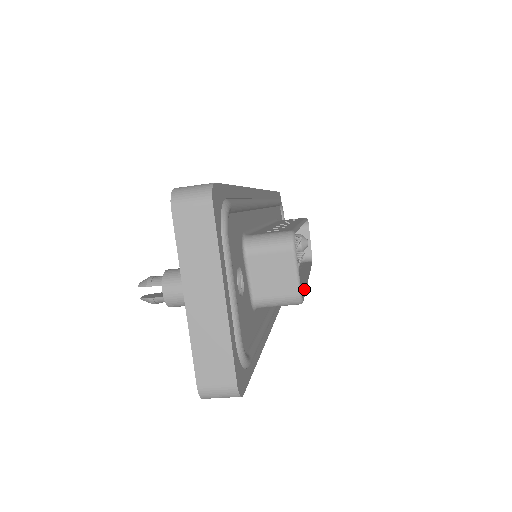
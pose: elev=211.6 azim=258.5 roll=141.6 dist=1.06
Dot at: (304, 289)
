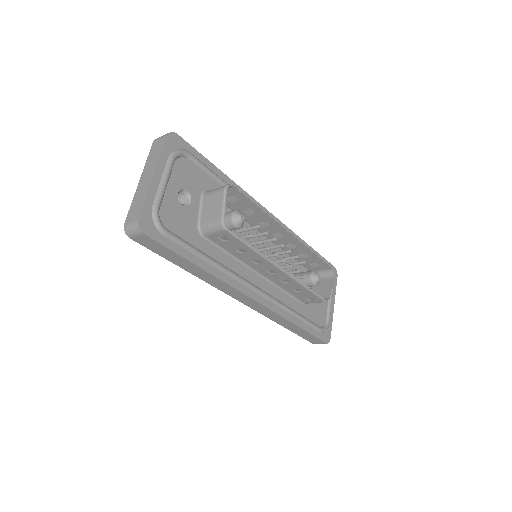
Dot at: (251, 246)
